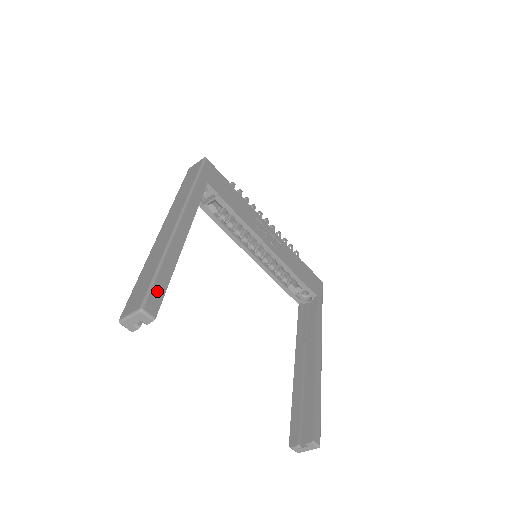
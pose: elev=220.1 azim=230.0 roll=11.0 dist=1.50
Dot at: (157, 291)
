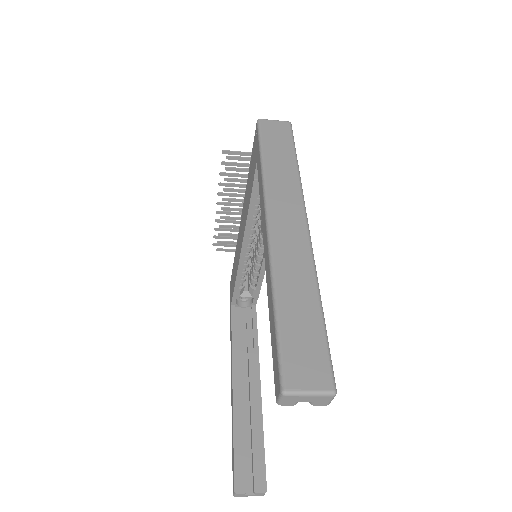
Dot at: occluded
